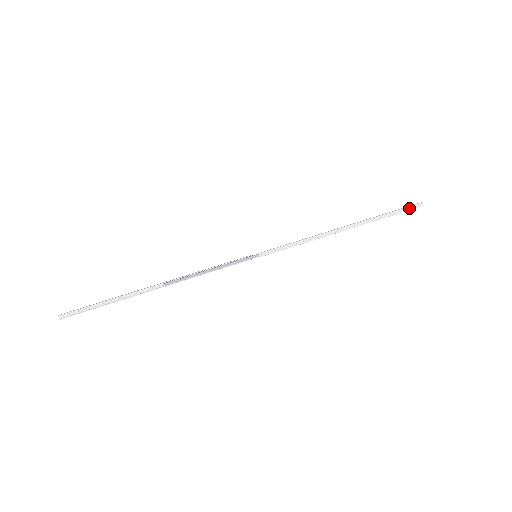
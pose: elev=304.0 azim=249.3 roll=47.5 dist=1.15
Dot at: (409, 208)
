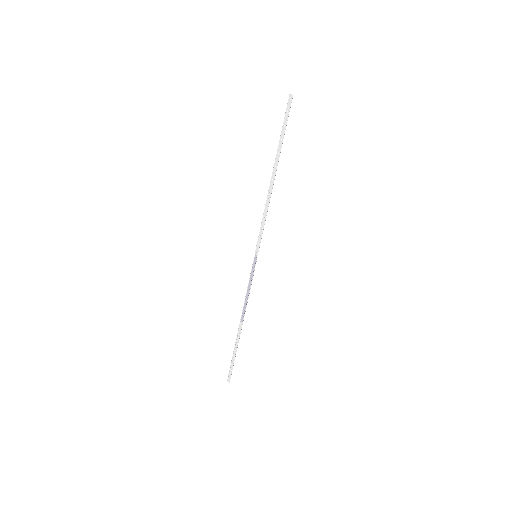
Dot at: occluded
